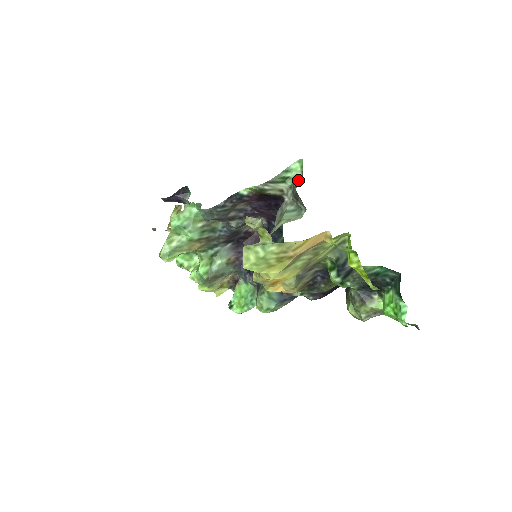
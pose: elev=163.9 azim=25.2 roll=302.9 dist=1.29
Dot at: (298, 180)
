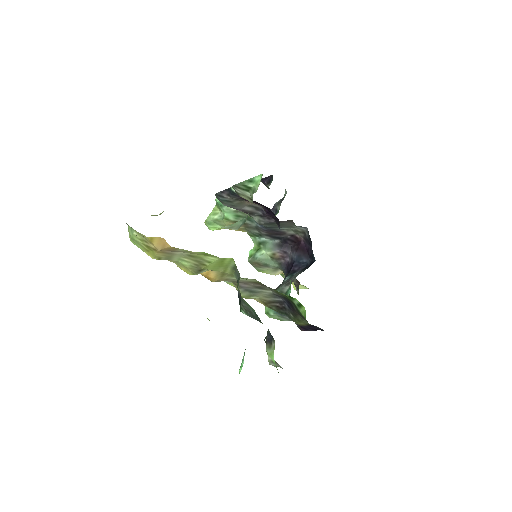
Dot at: occluded
